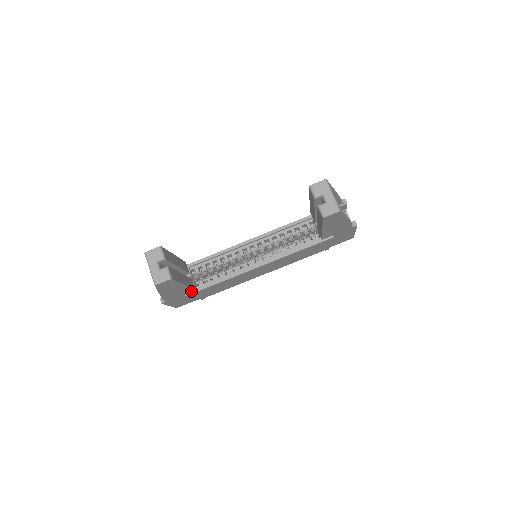
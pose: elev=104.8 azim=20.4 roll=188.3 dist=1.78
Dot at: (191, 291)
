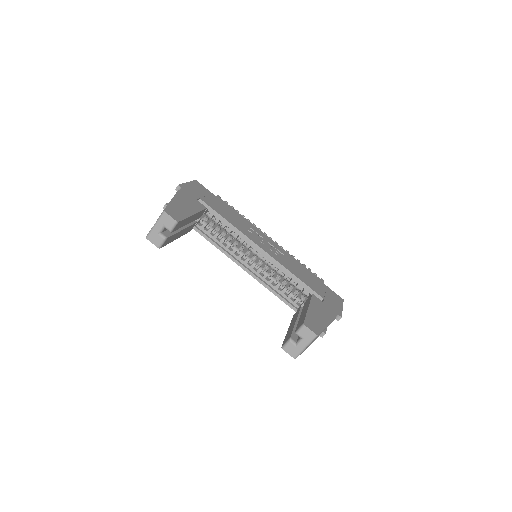
Dot at: occluded
